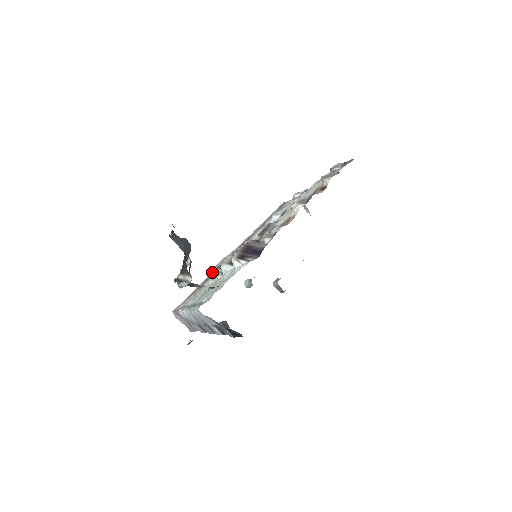
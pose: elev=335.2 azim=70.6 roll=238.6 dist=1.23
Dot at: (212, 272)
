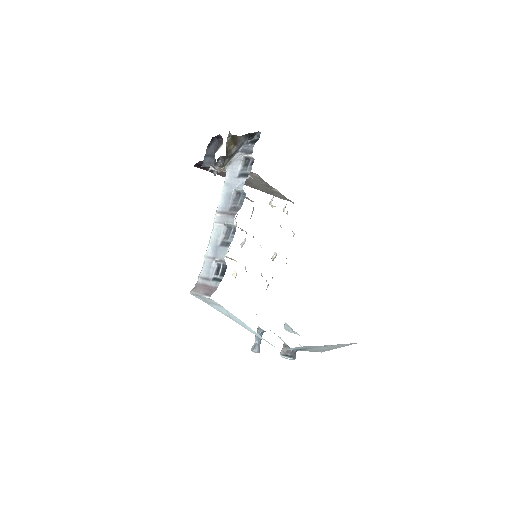
Dot at: occluded
